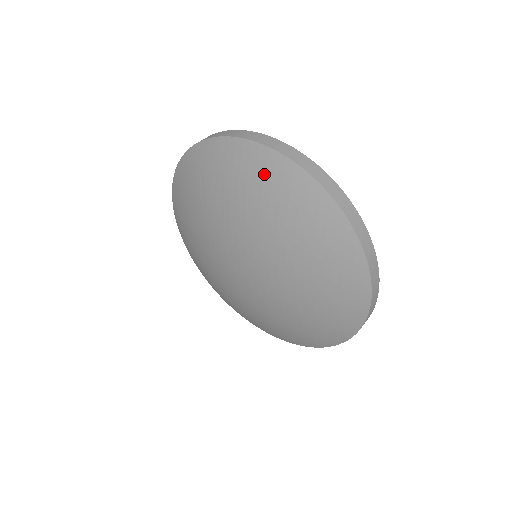
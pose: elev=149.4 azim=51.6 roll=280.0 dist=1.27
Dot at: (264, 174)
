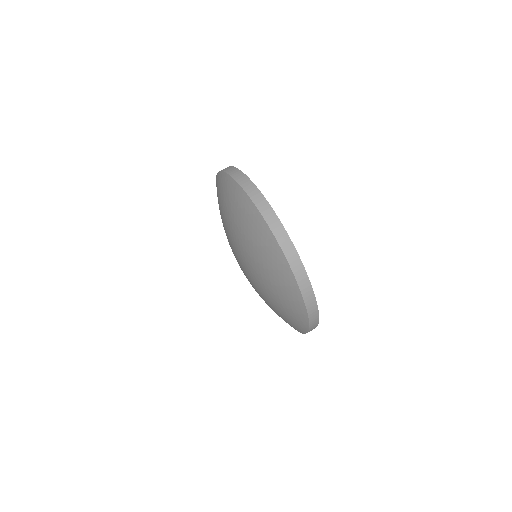
Dot at: (241, 206)
